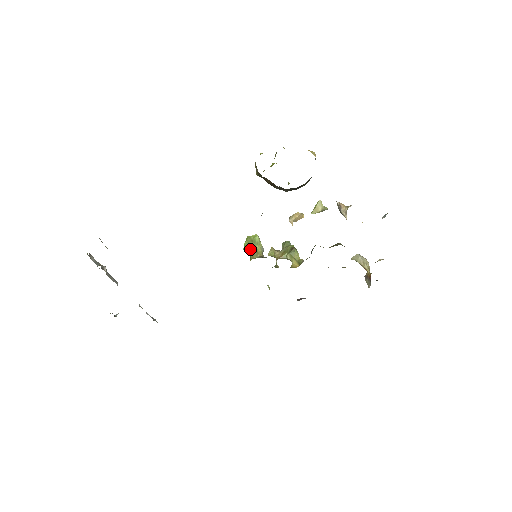
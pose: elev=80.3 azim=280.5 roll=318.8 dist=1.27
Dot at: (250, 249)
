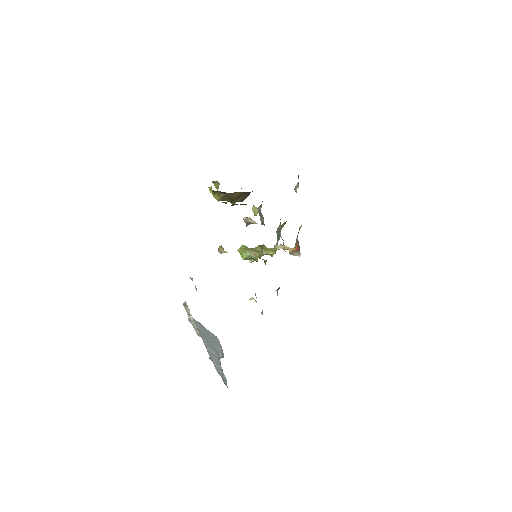
Dot at: (250, 253)
